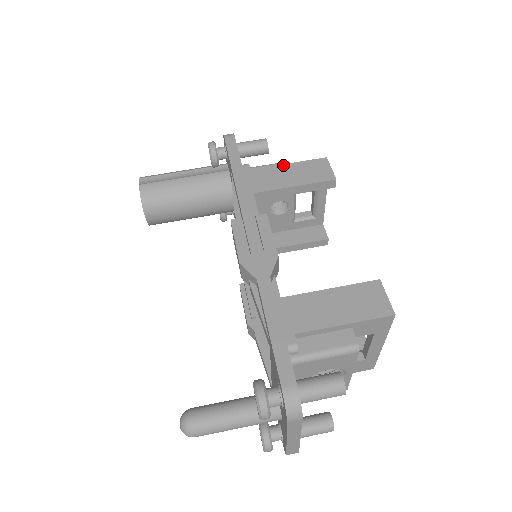
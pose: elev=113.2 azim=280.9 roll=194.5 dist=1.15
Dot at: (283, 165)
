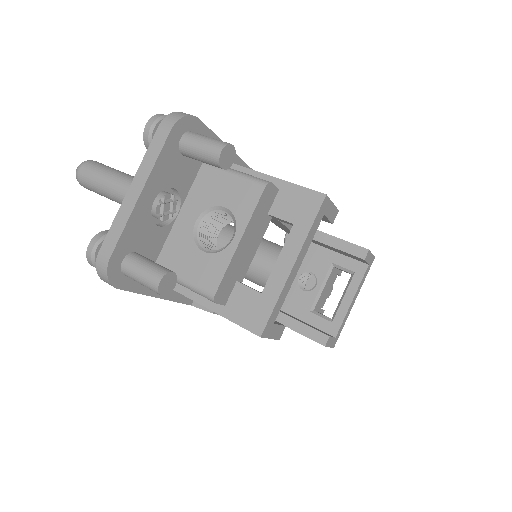
Dot at: occluded
